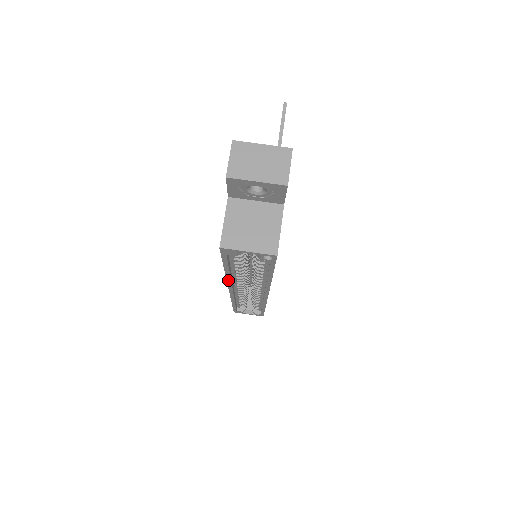
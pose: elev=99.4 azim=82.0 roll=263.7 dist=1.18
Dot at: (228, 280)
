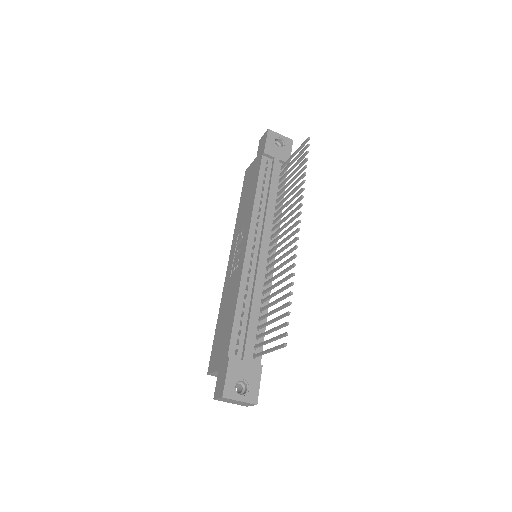
Dot at: (223, 295)
